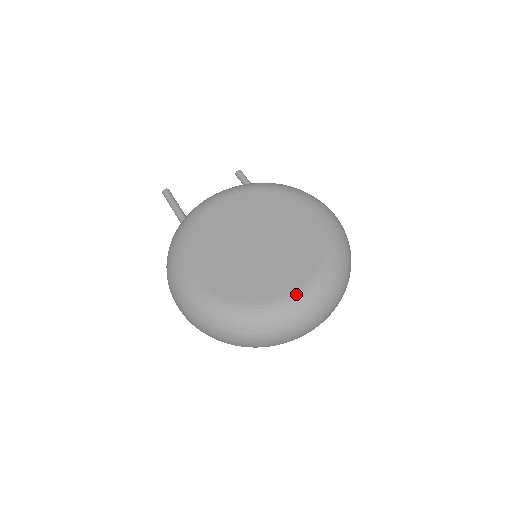
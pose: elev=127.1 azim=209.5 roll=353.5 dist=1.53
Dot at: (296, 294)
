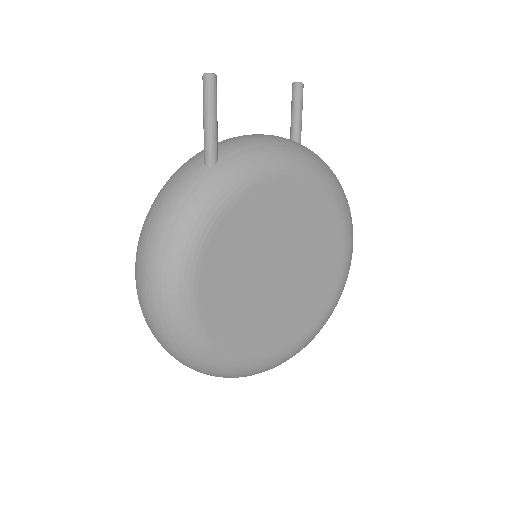
Dot at: (279, 356)
